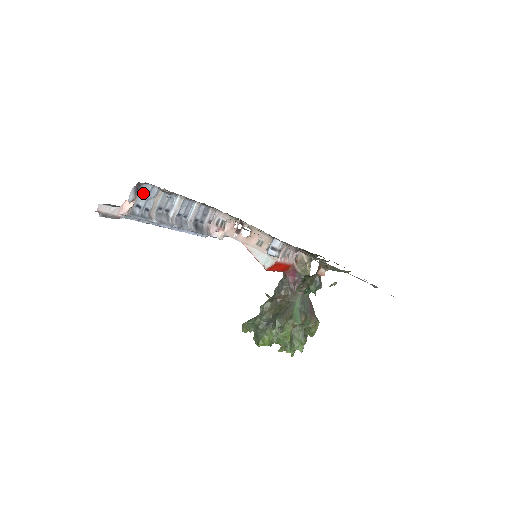
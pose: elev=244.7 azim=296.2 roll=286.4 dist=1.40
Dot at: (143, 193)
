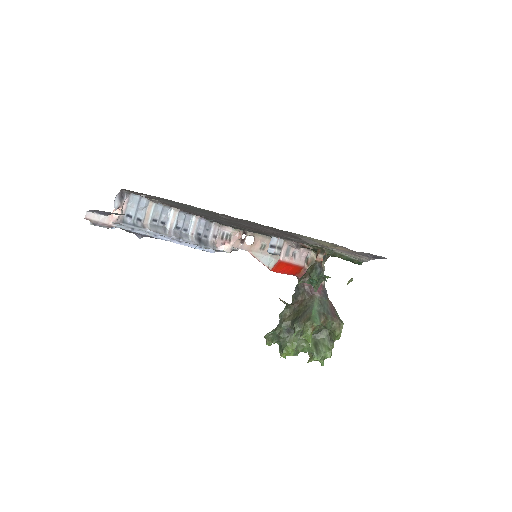
Dot at: (131, 203)
